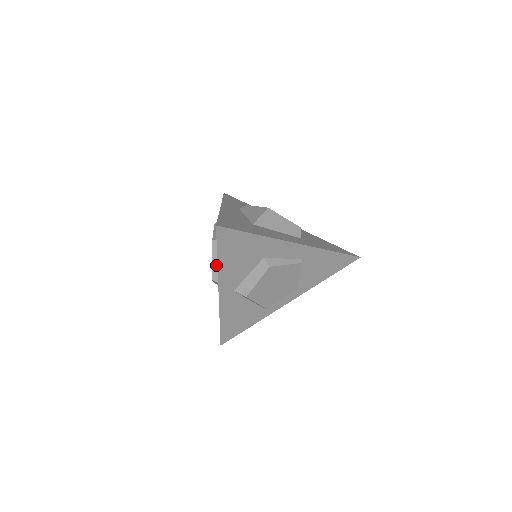
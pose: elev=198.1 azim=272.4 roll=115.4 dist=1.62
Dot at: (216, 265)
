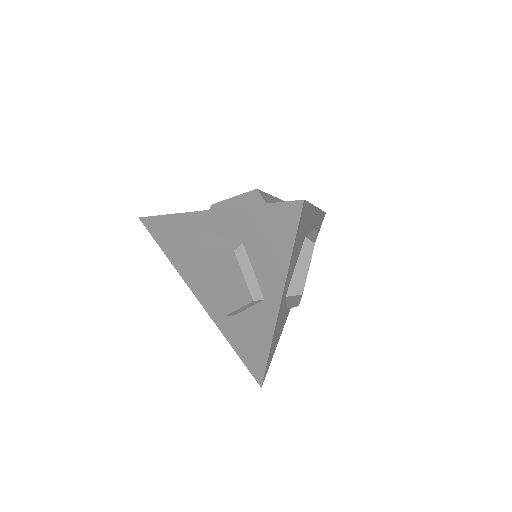
Dot at: (251, 279)
